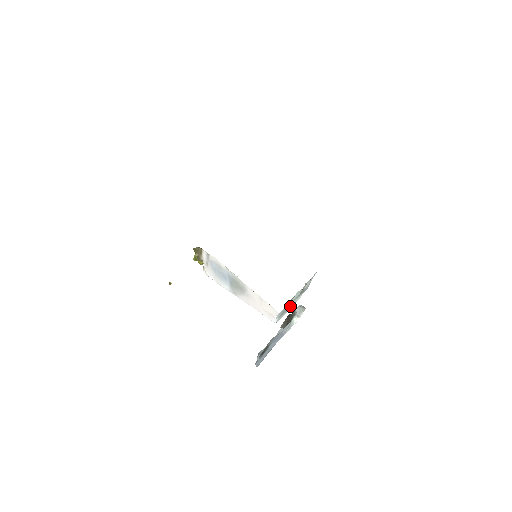
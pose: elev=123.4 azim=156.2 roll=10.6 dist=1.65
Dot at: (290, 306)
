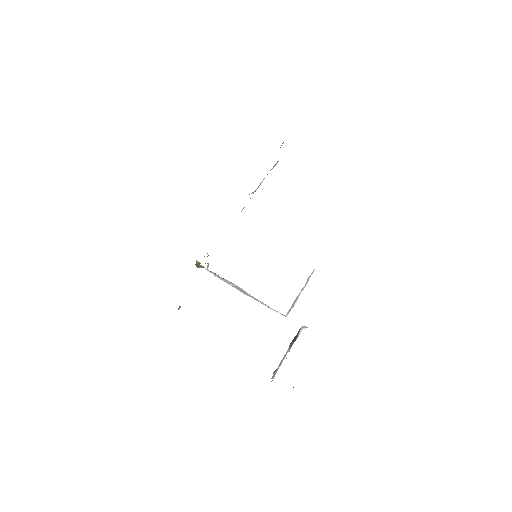
Dot at: (297, 298)
